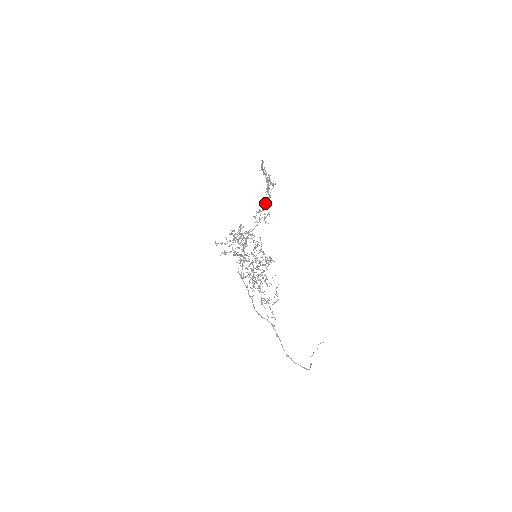
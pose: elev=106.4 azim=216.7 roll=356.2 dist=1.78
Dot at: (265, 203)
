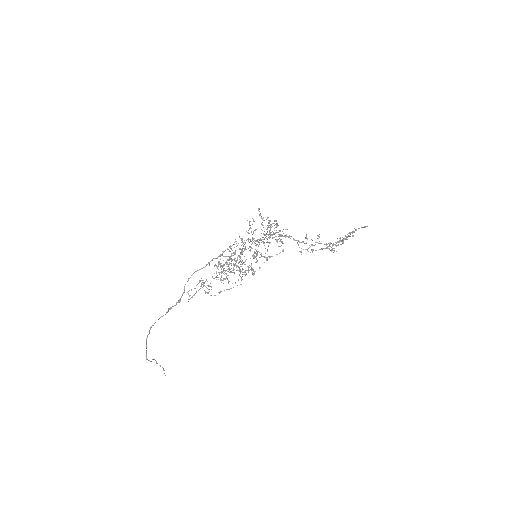
Dot at: occluded
